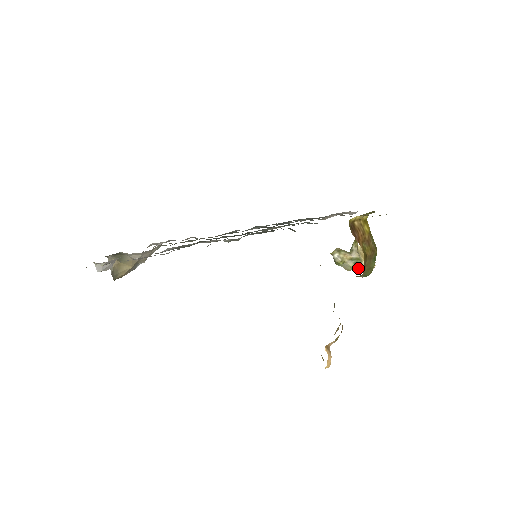
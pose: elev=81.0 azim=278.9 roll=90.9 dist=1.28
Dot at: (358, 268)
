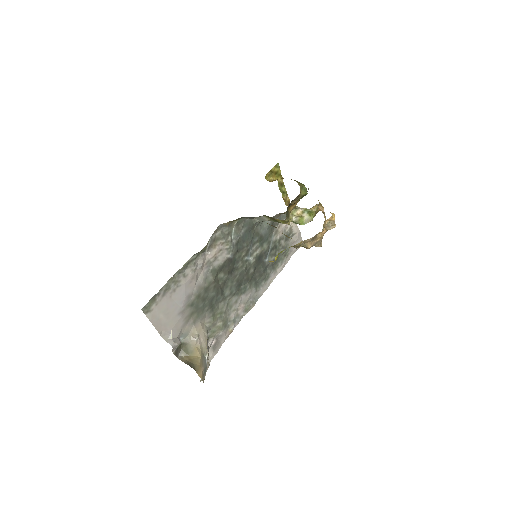
Dot at: (312, 213)
